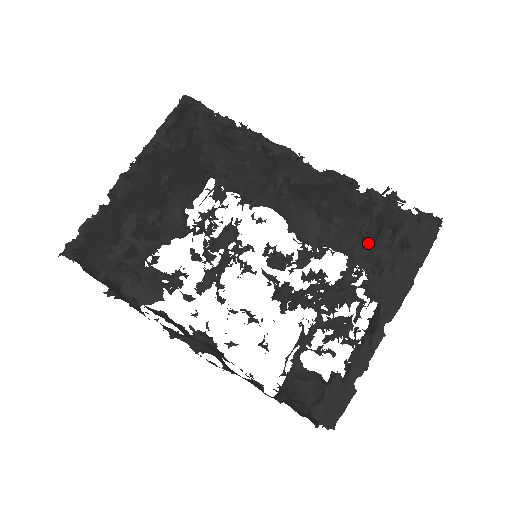
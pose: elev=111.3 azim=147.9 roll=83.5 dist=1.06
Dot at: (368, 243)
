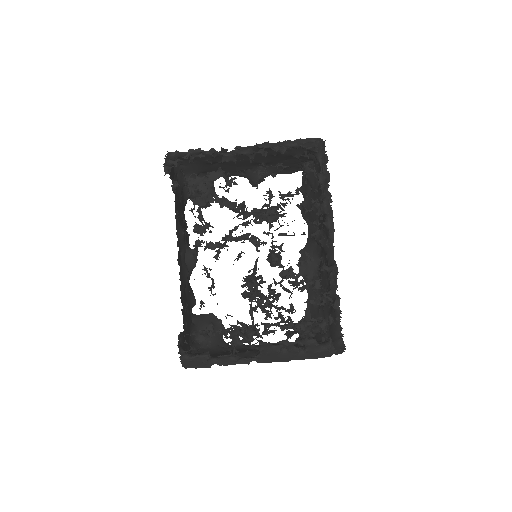
Dot at: (288, 327)
